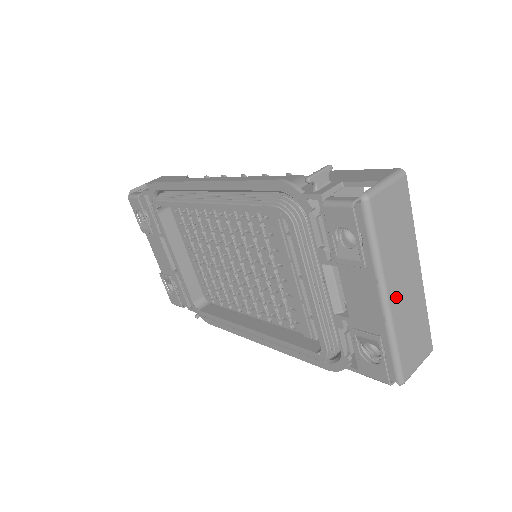
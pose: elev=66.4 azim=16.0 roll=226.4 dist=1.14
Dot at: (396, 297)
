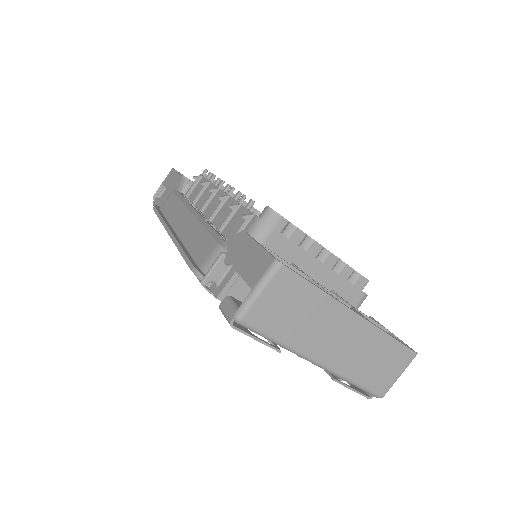
Dot at: (331, 355)
